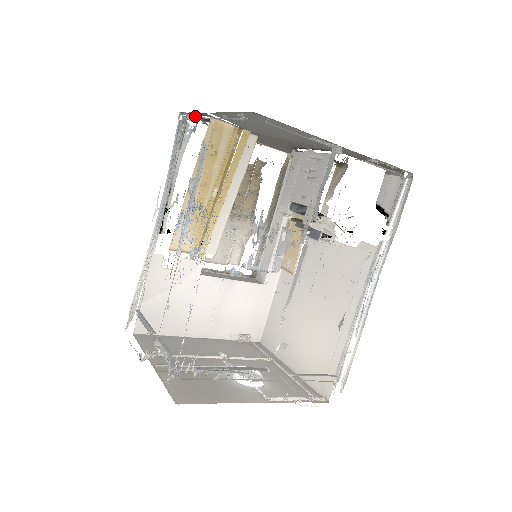
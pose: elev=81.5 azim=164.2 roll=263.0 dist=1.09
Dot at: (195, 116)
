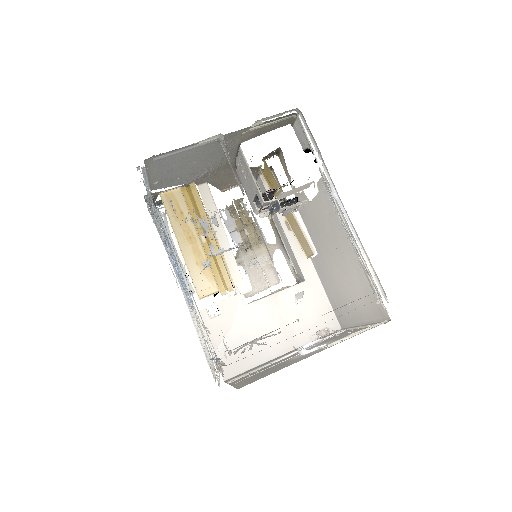
Dot at: (148, 201)
